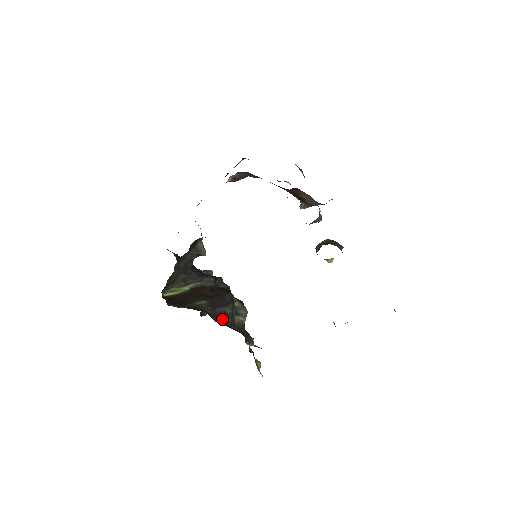
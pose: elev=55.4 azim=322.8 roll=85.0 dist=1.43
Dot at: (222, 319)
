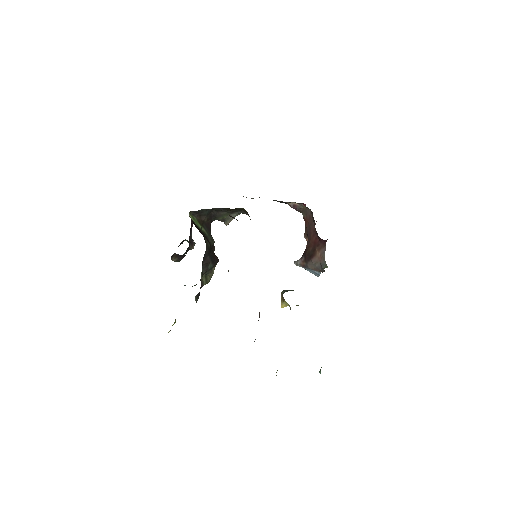
Dot at: (203, 266)
